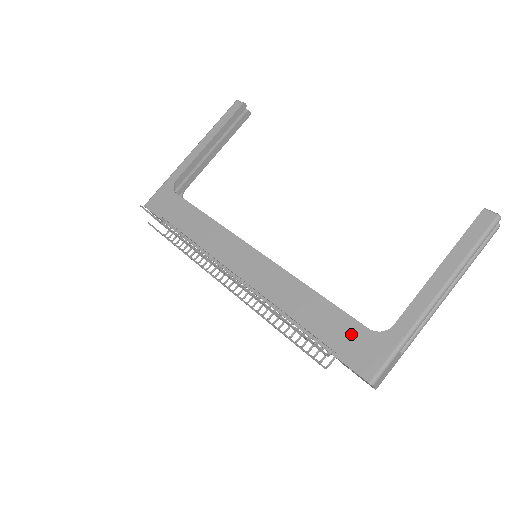
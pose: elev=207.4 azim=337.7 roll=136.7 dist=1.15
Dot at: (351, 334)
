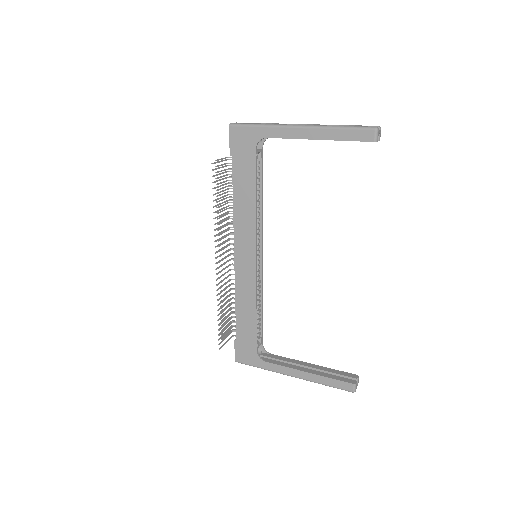
Dot at: (249, 344)
